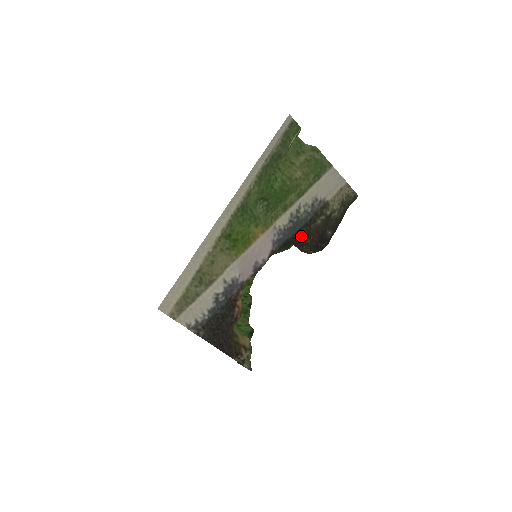
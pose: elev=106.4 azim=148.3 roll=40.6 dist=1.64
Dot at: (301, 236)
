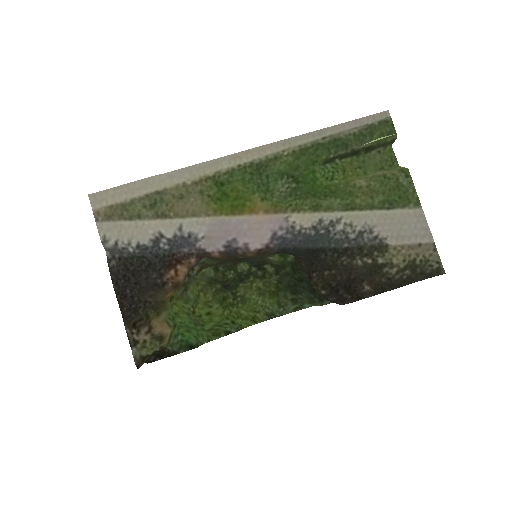
Dot at: (319, 258)
